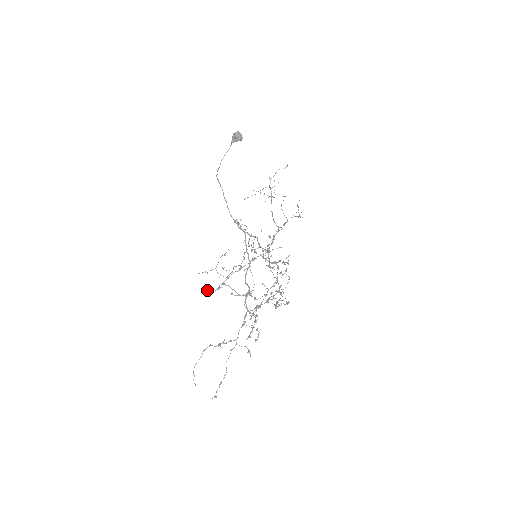
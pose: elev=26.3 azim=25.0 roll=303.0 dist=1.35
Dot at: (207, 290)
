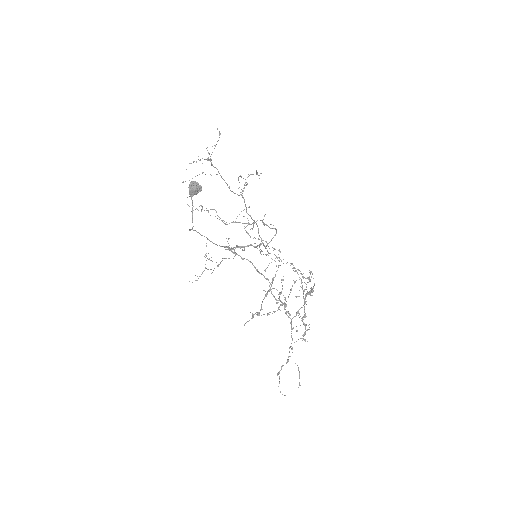
Dot at: (244, 325)
